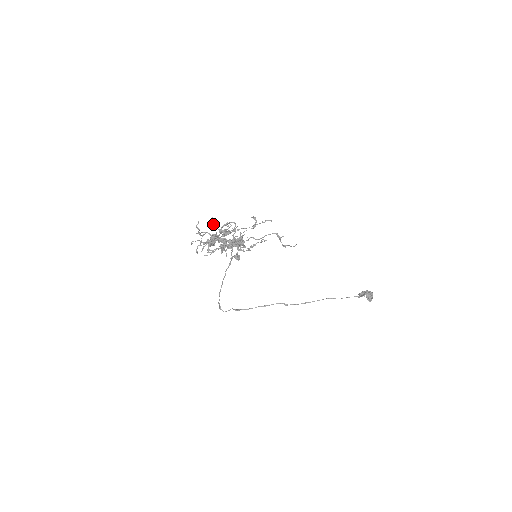
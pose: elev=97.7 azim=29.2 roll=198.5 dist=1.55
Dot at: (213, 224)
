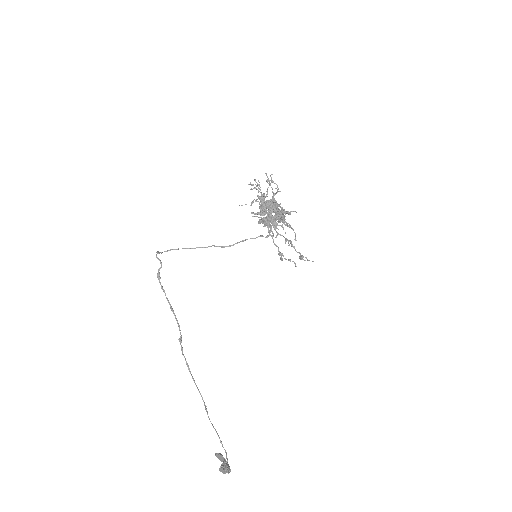
Dot at: (260, 220)
